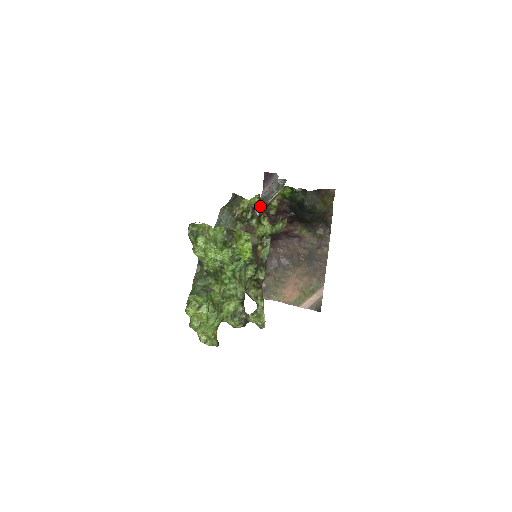
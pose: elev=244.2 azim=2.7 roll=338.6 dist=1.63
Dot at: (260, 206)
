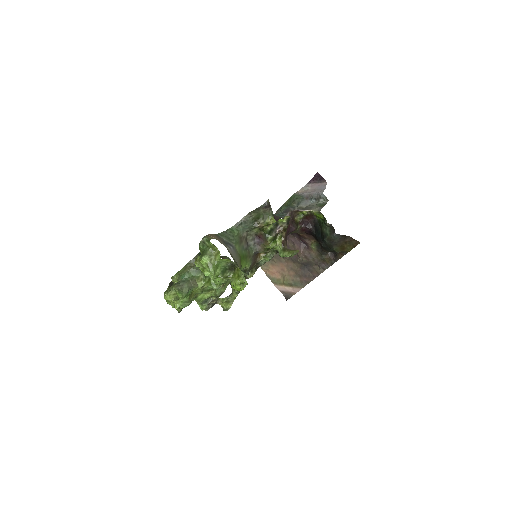
Dot at: (284, 227)
